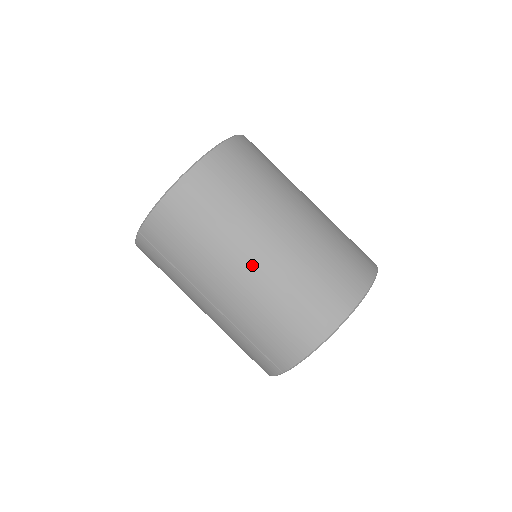
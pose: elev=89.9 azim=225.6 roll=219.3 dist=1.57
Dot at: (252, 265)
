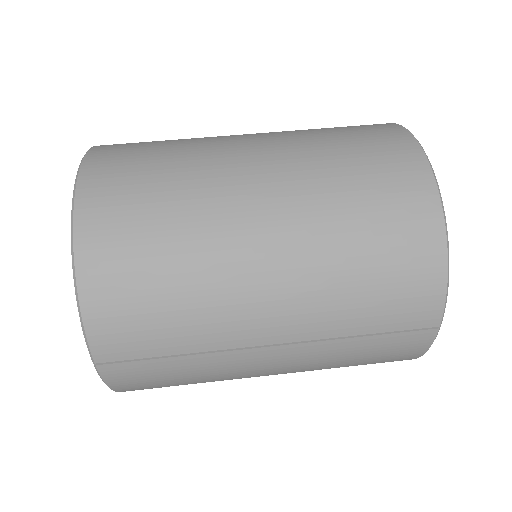
Dot at: (270, 239)
